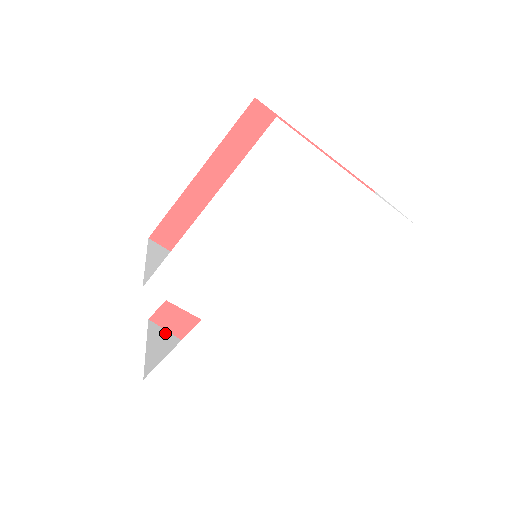
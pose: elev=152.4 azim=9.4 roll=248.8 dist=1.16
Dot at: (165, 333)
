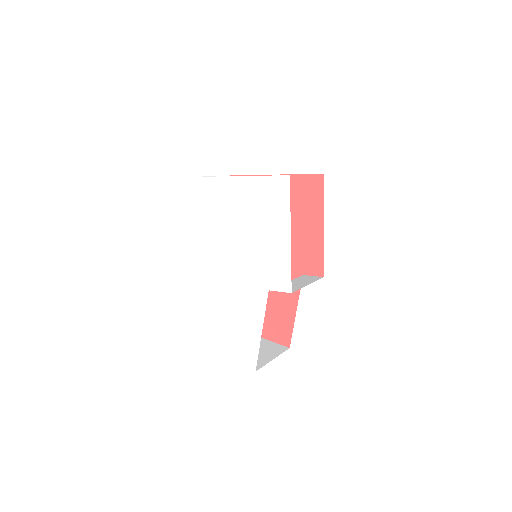
Dot at: (268, 342)
